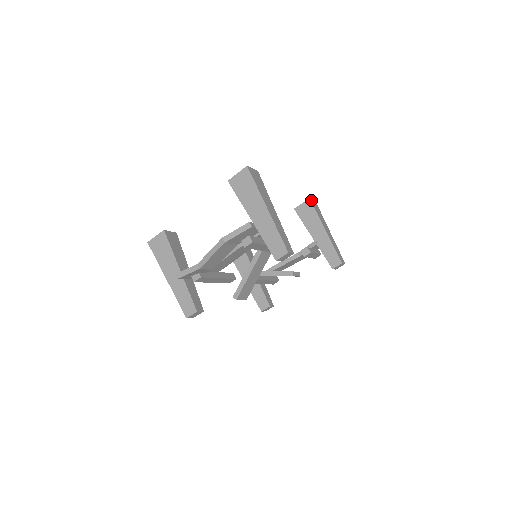
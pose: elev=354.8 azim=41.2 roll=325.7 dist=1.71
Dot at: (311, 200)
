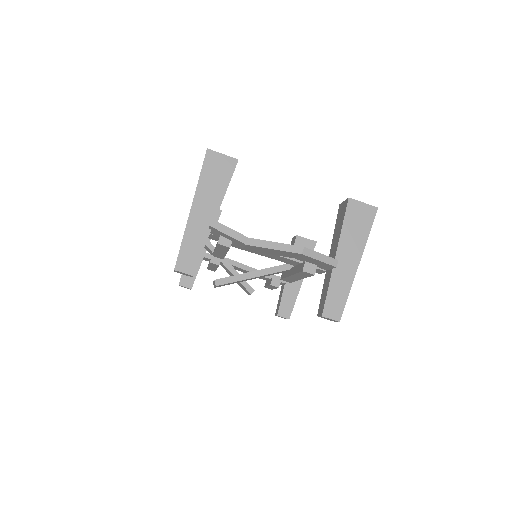
Dot at: (315, 244)
